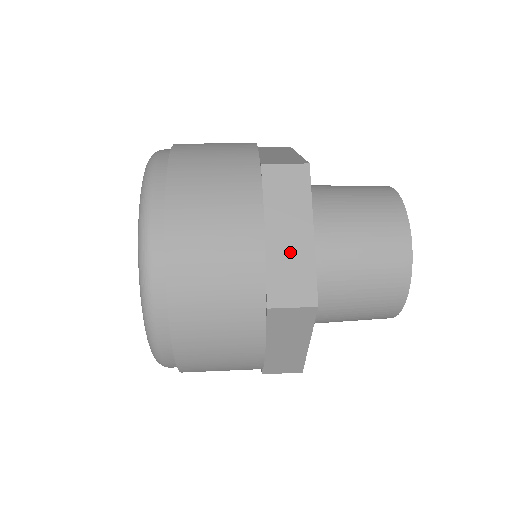
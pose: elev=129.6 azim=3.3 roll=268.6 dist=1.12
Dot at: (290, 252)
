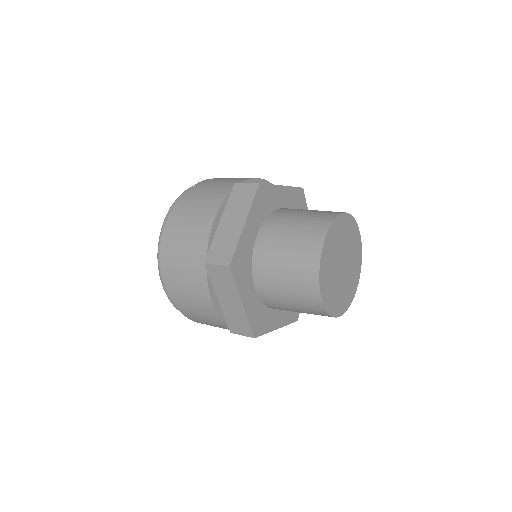
Dot at: (233, 311)
